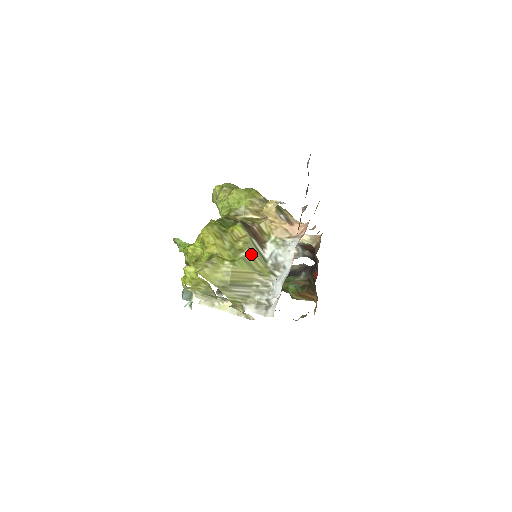
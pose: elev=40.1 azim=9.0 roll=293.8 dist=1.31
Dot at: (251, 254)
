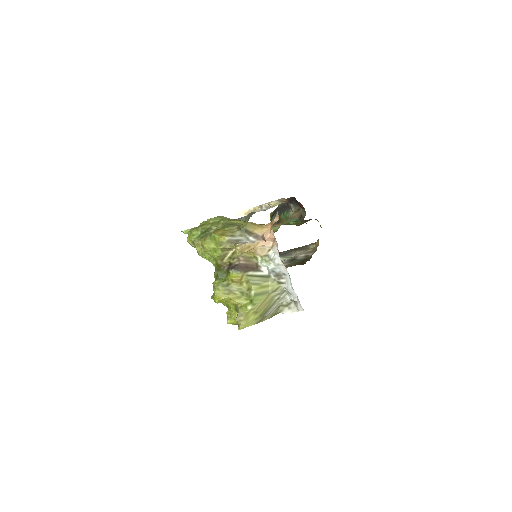
Dot at: (257, 286)
